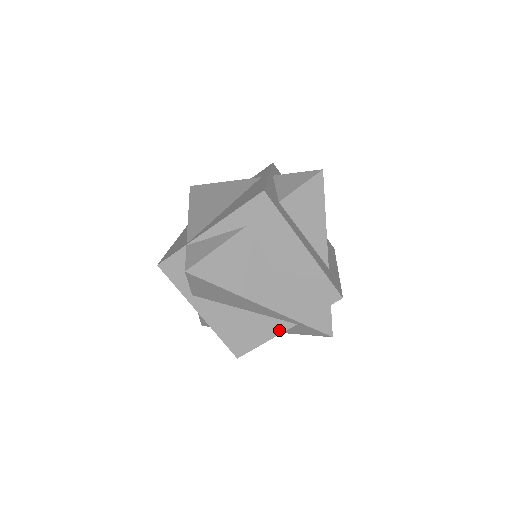
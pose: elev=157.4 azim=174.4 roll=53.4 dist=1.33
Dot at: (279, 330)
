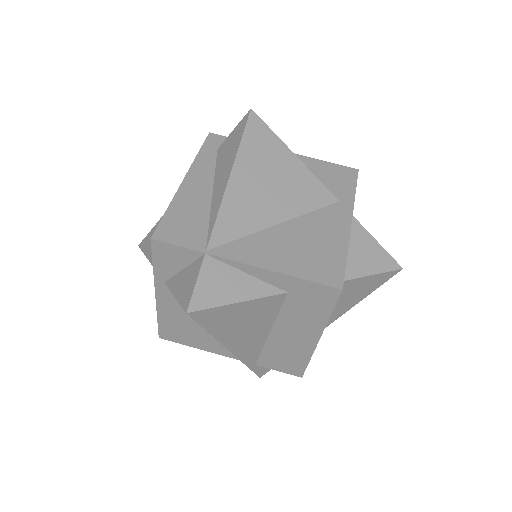
Dot at: (221, 353)
